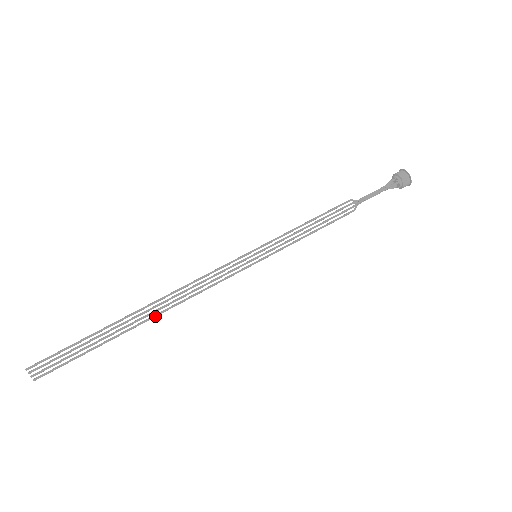
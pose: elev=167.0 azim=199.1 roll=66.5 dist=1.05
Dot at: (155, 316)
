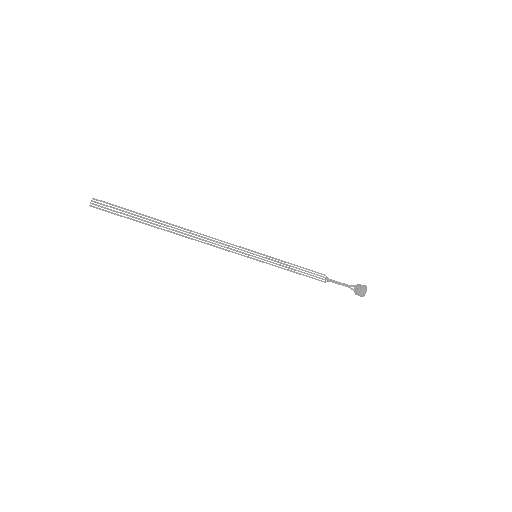
Dot at: (180, 235)
